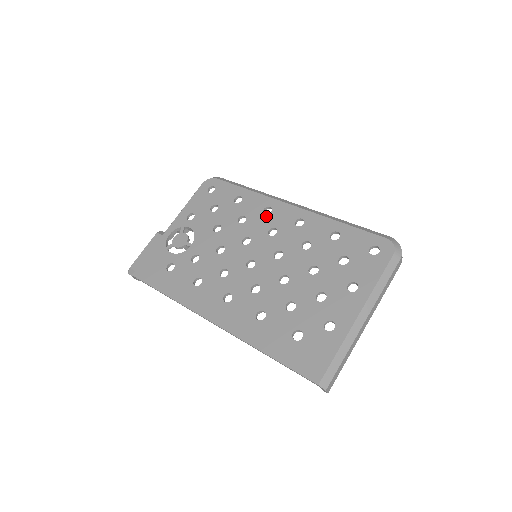
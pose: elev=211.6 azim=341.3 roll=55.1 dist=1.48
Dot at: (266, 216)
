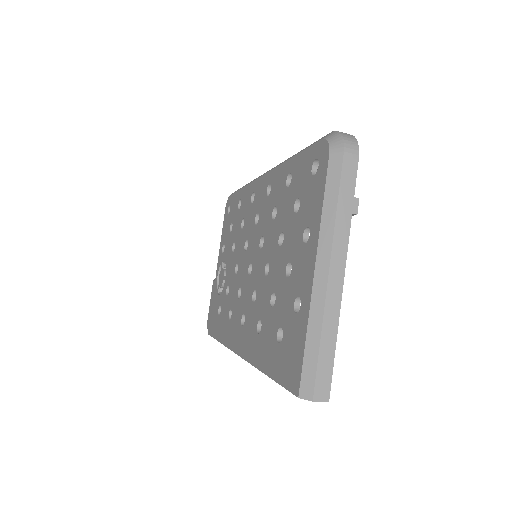
Dot at: (252, 205)
